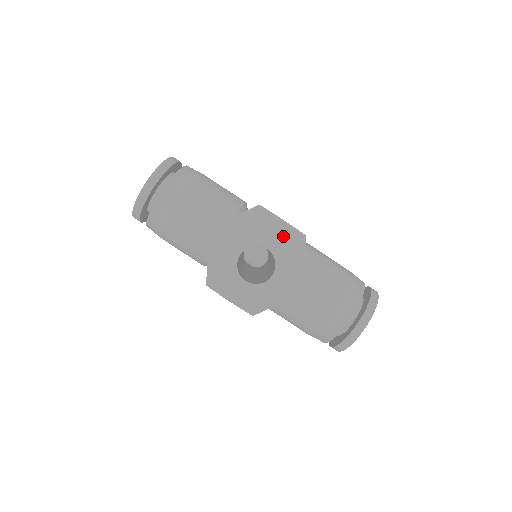
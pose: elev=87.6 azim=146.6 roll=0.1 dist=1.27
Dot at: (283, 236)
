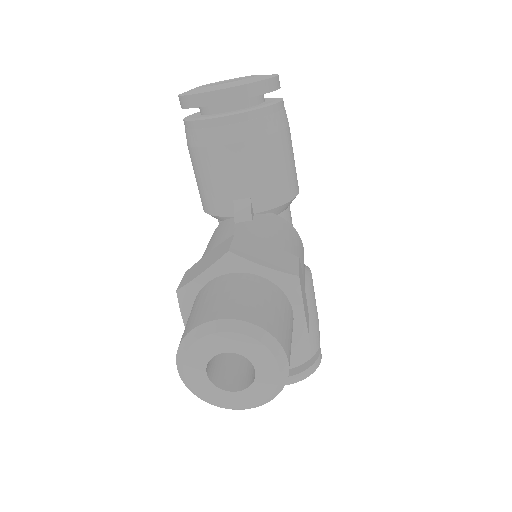
Dot at: (282, 374)
